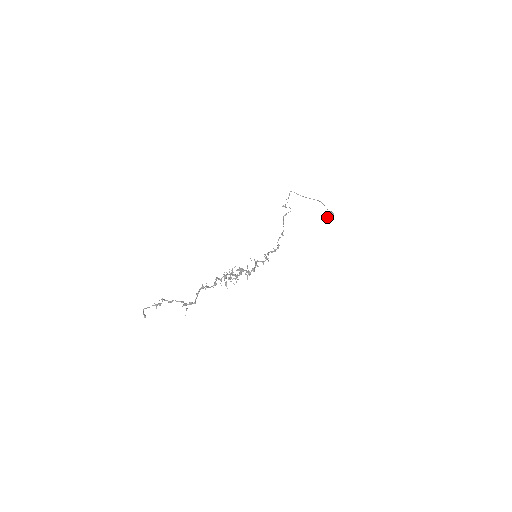
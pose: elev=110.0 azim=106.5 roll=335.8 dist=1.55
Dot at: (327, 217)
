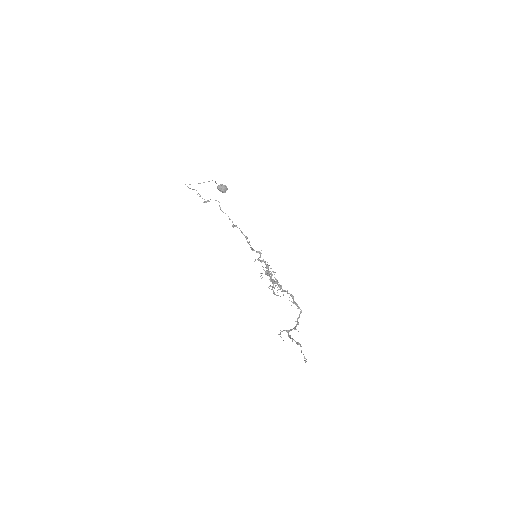
Dot at: (221, 191)
